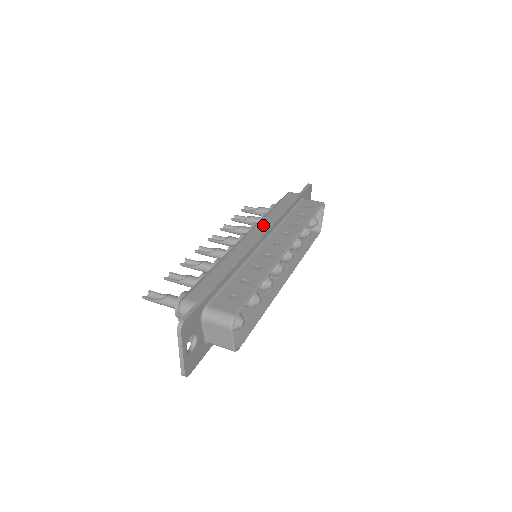
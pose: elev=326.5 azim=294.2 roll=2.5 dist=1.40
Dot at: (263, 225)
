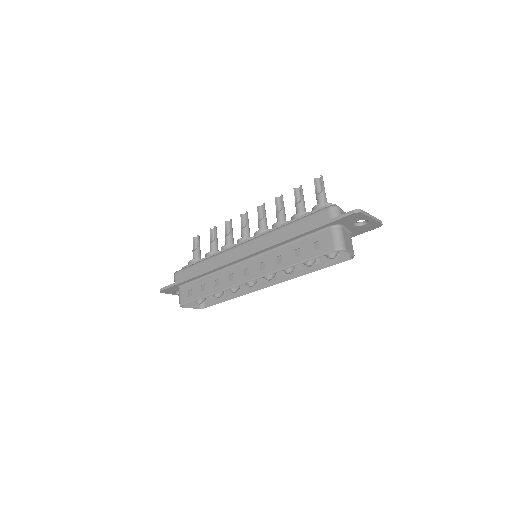
Dot at: (257, 243)
